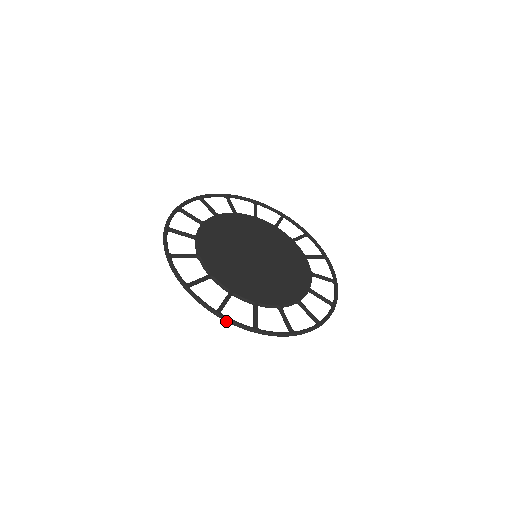
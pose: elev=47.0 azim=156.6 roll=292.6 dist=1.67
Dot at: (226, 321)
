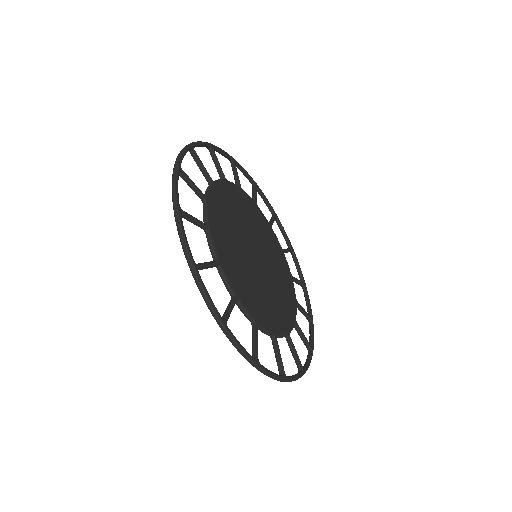
Dot at: (229, 339)
